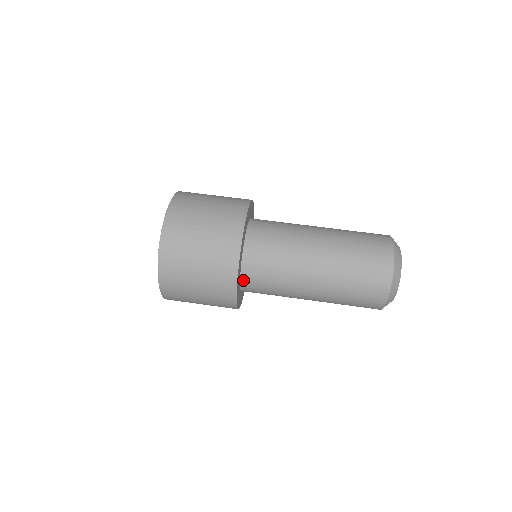
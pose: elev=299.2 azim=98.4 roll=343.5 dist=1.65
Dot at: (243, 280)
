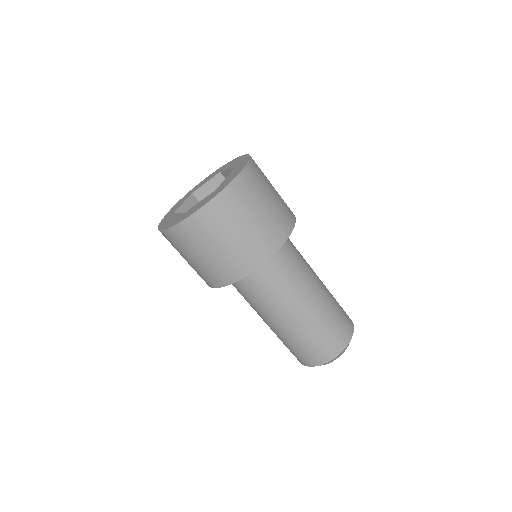
Dot at: occluded
